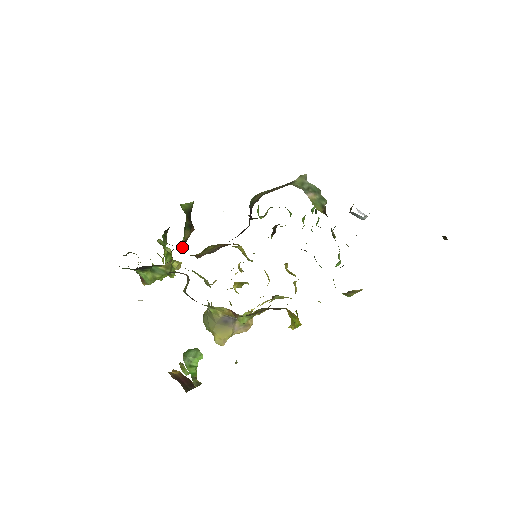
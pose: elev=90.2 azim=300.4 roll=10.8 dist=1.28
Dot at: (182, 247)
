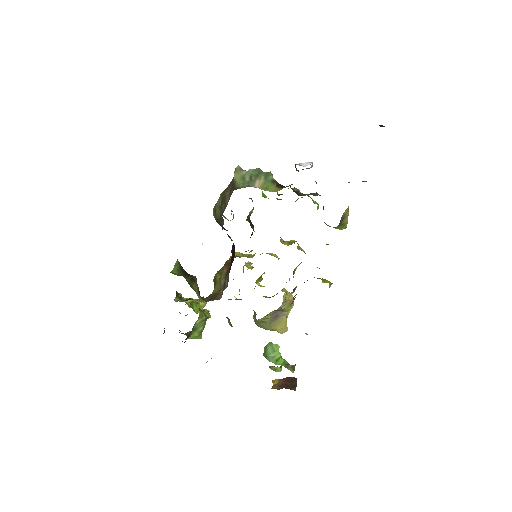
Dot at: (201, 300)
